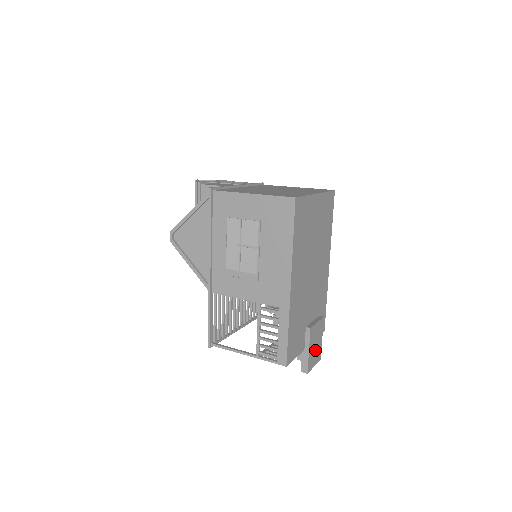
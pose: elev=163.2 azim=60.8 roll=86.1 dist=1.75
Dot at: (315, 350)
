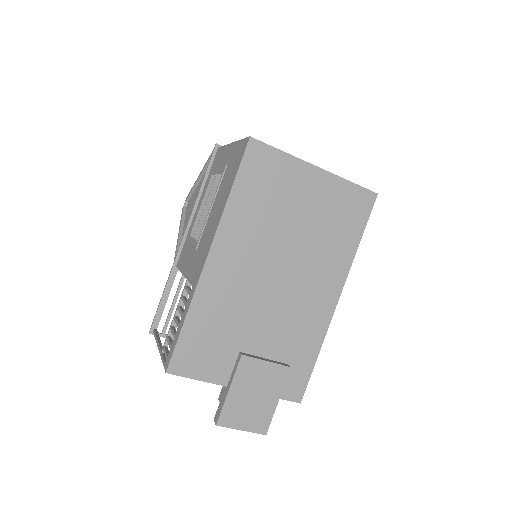
Dot at: (251, 404)
